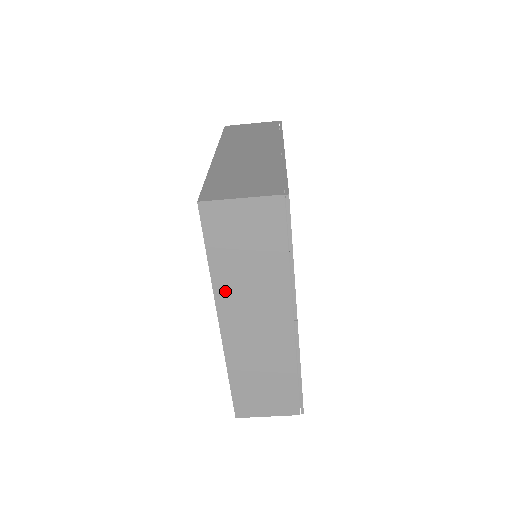
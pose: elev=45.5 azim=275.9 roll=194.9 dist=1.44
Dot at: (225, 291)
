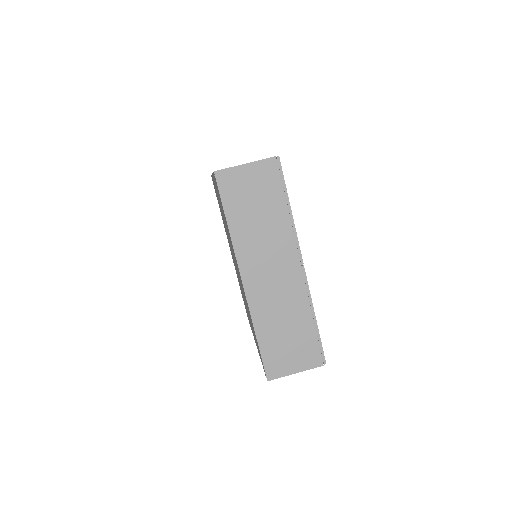
Dot at: (243, 246)
